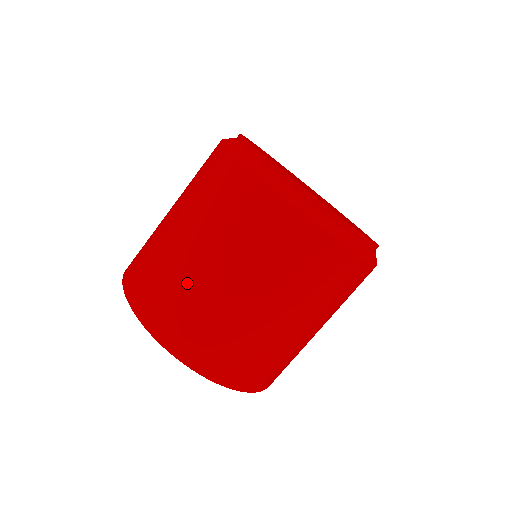
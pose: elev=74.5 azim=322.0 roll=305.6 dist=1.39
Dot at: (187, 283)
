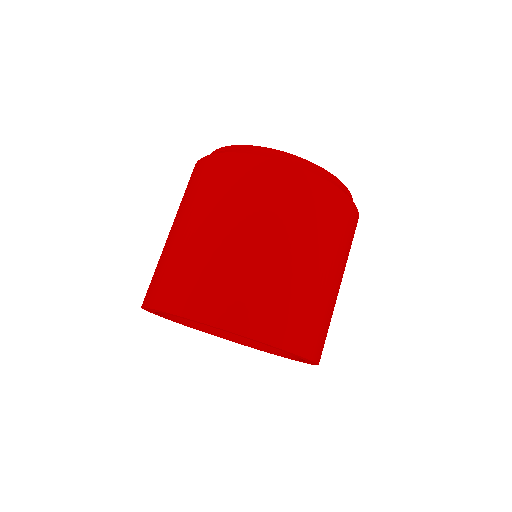
Dot at: (229, 262)
